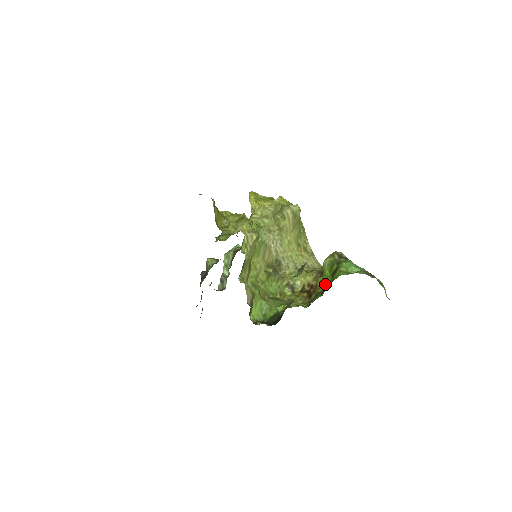
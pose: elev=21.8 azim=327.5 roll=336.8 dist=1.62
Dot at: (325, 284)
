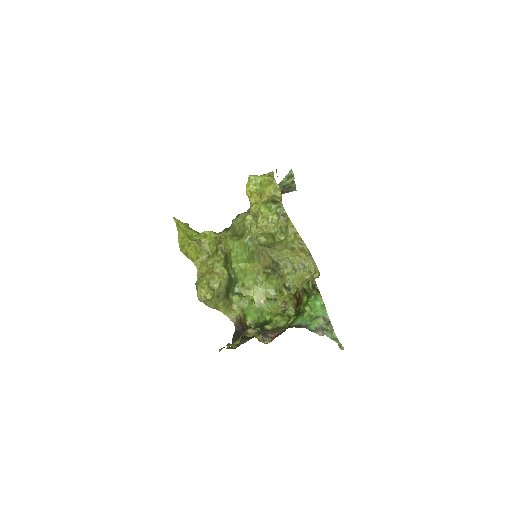
Dot at: (305, 303)
